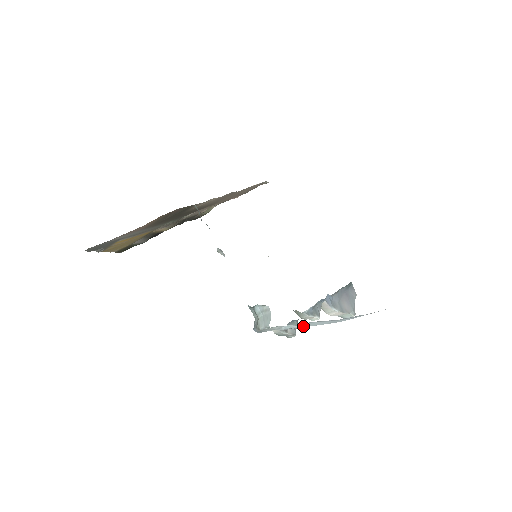
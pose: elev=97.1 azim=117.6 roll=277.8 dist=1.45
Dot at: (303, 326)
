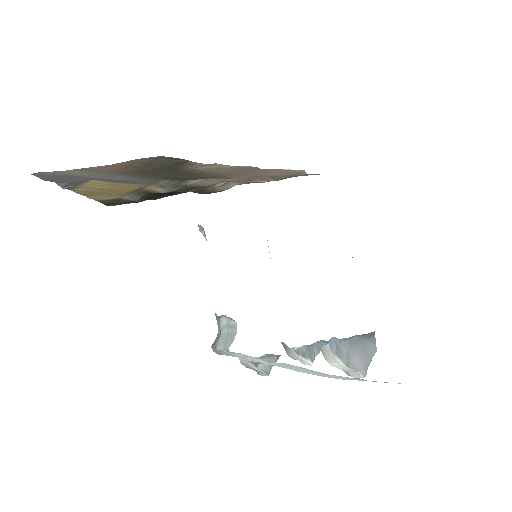
Dot at: (279, 366)
